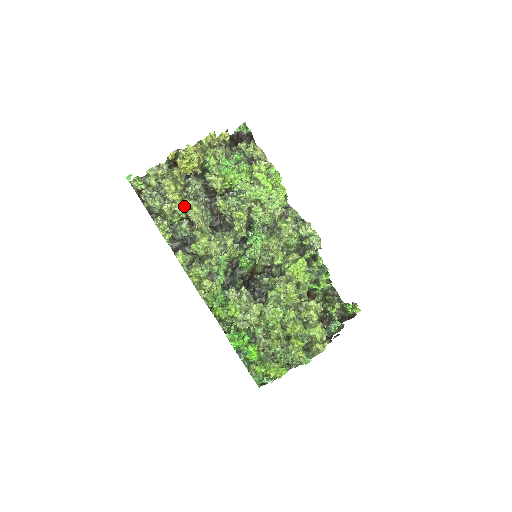
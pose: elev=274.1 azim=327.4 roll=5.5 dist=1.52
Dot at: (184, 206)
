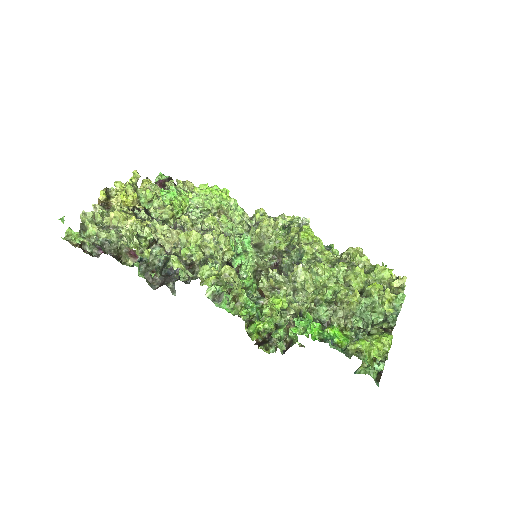
Dot at: (146, 228)
